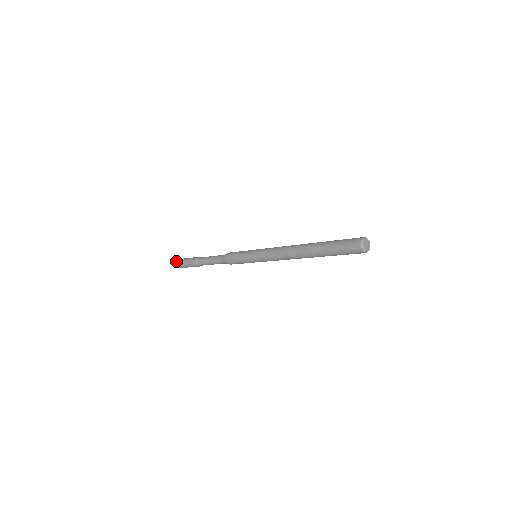
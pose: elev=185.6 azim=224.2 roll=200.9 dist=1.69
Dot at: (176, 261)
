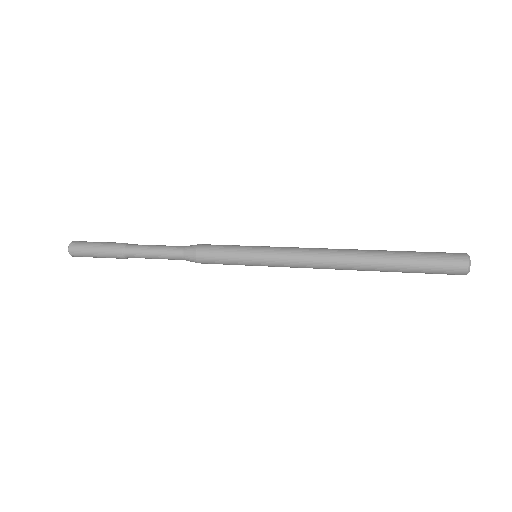
Dot at: (70, 247)
